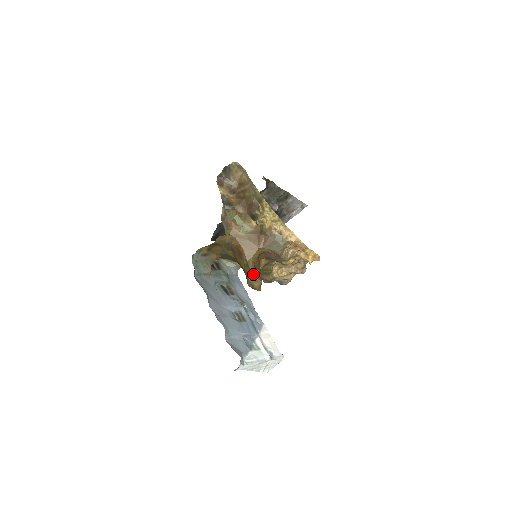
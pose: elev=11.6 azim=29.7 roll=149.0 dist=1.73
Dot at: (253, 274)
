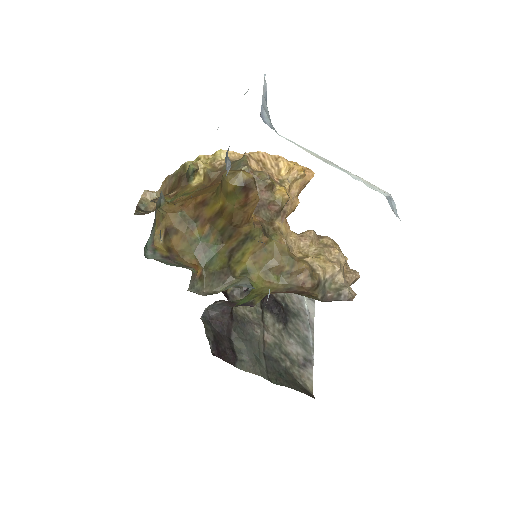
Dot at: occluded
